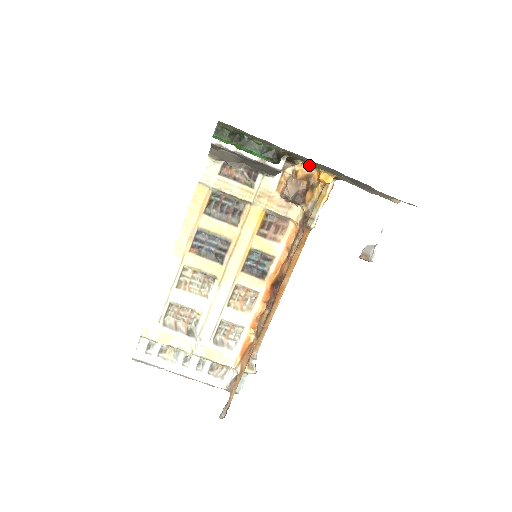
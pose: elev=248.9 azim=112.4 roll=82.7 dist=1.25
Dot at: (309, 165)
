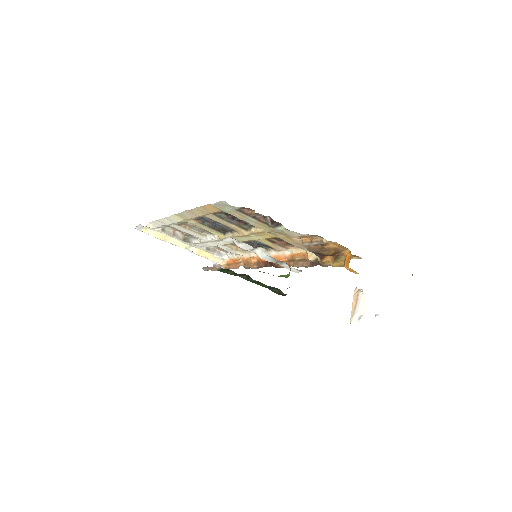
Dot at: occluded
